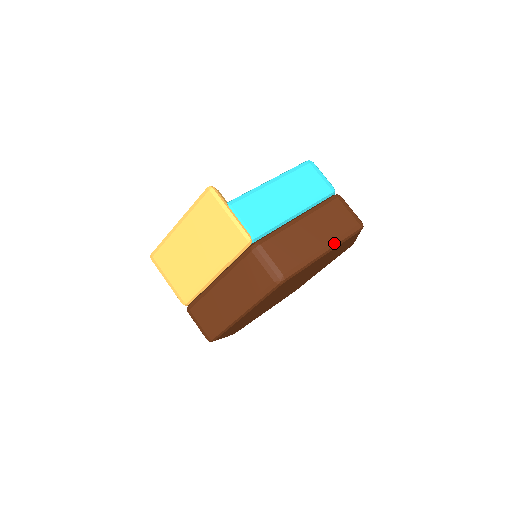
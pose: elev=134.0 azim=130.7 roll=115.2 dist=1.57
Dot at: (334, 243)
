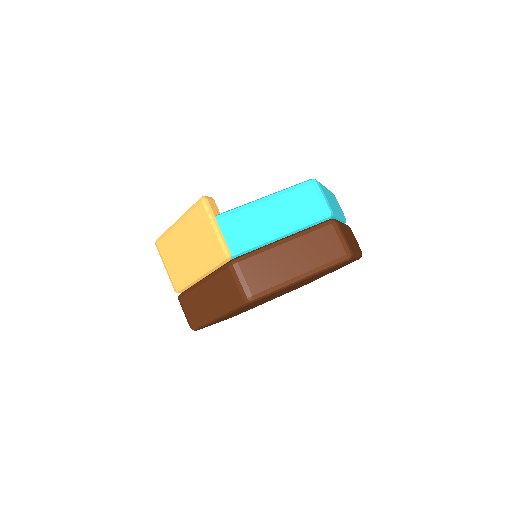
Dot at: (314, 271)
